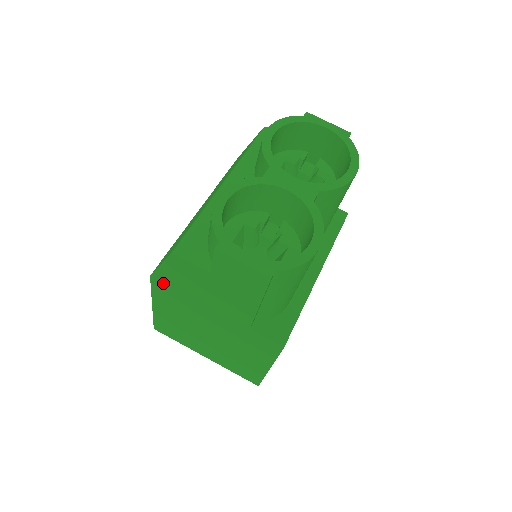
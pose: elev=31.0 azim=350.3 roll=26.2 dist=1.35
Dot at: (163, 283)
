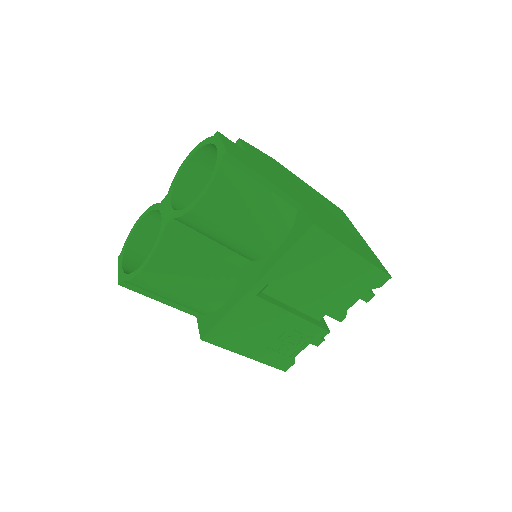
Dot at: occluded
